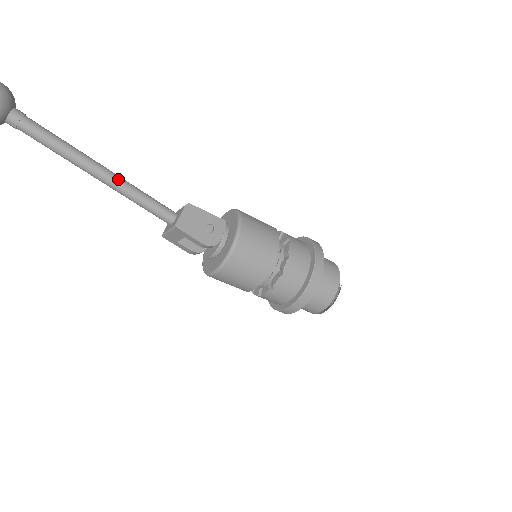
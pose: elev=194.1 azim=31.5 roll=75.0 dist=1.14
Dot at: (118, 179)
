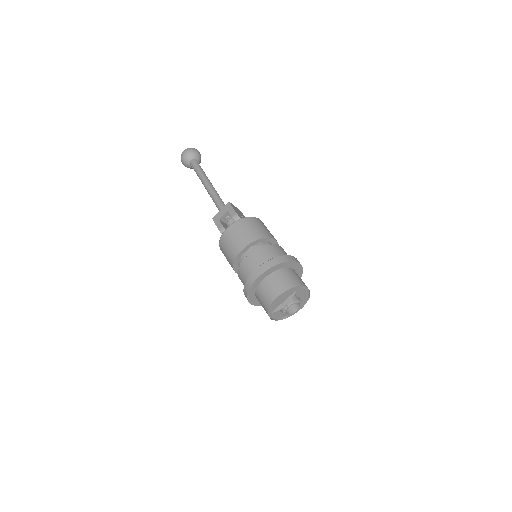
Dot at: occluded
